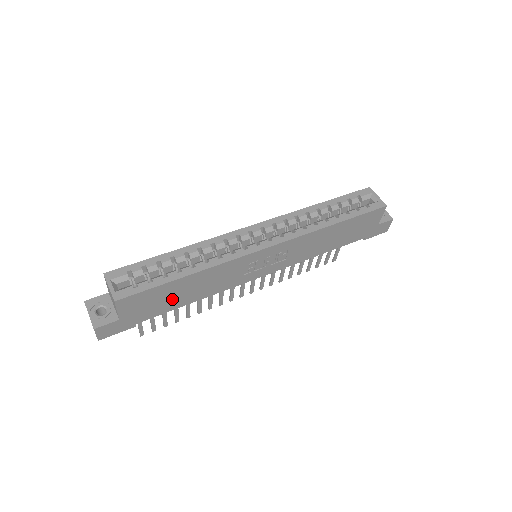
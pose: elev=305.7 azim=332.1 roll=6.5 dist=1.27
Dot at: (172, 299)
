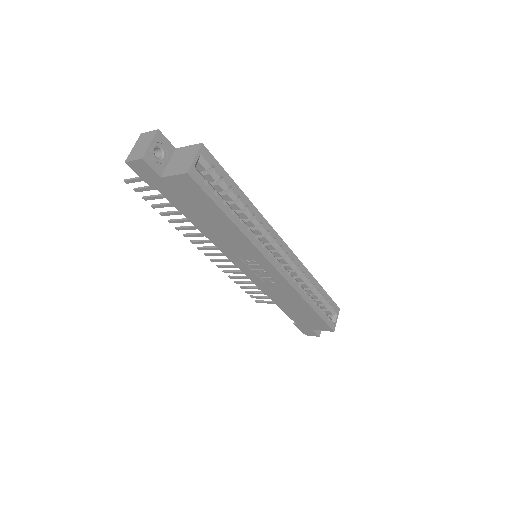
Dot at: (199, 213)
